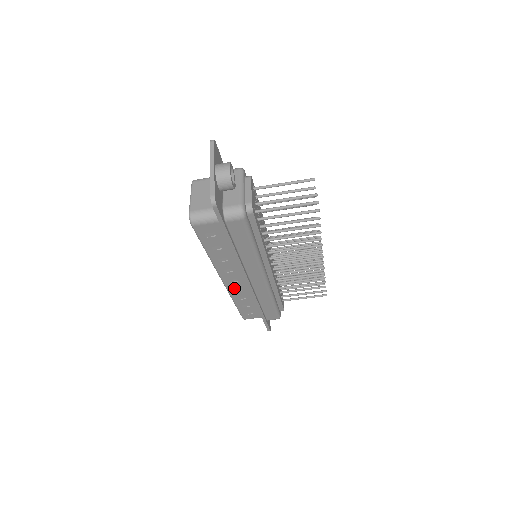
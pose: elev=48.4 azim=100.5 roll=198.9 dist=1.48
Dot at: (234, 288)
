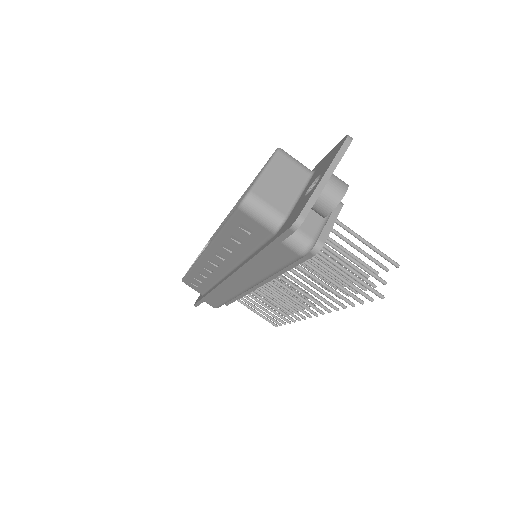
Dot at: (206, 266)
